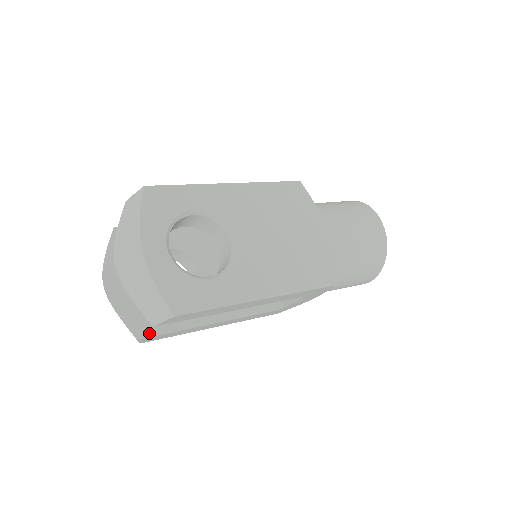
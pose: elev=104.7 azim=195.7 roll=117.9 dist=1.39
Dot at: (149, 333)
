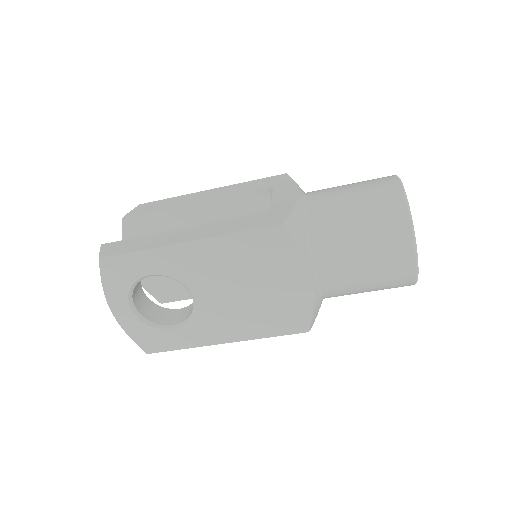
Dot at: (169, 299)
